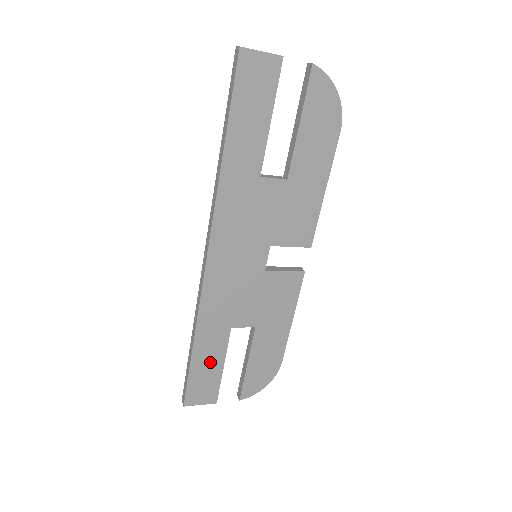
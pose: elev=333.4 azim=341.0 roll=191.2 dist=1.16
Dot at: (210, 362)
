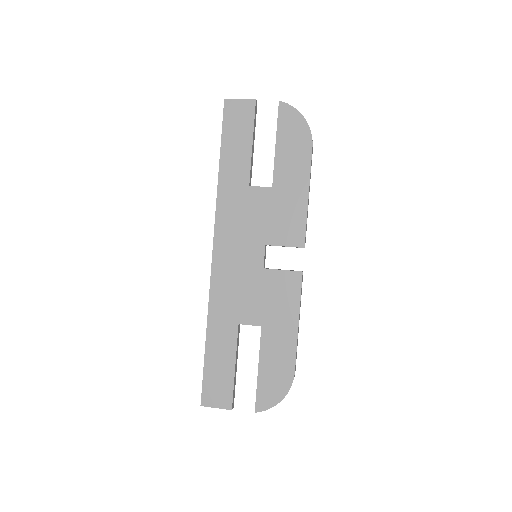
Dot at: (222, 359)
